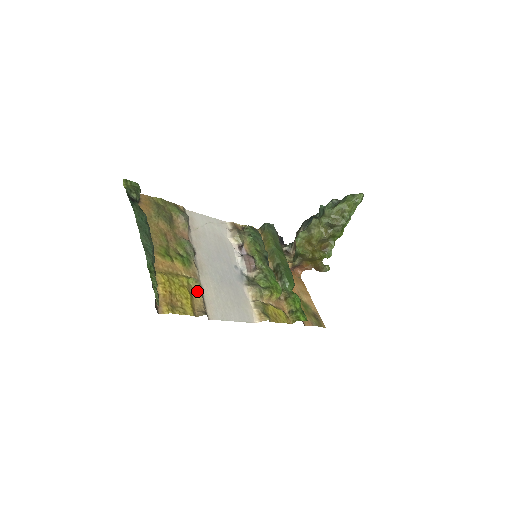
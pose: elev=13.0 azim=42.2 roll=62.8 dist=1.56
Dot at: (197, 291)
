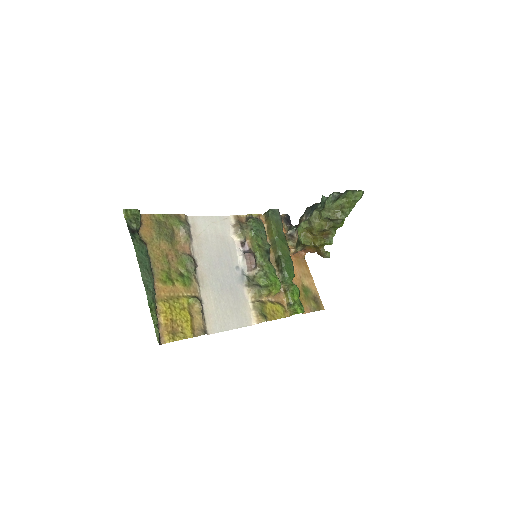
Dot at: (197, 309)
